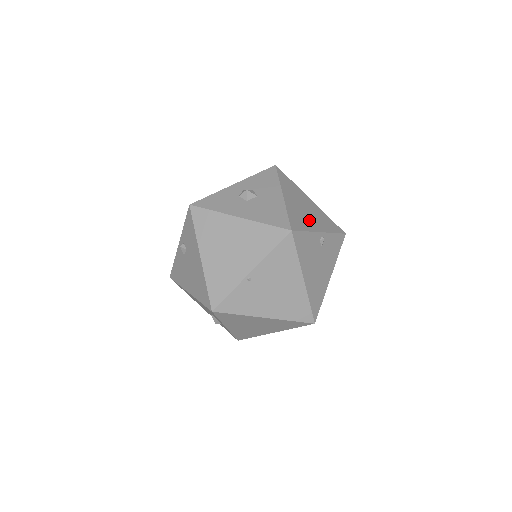
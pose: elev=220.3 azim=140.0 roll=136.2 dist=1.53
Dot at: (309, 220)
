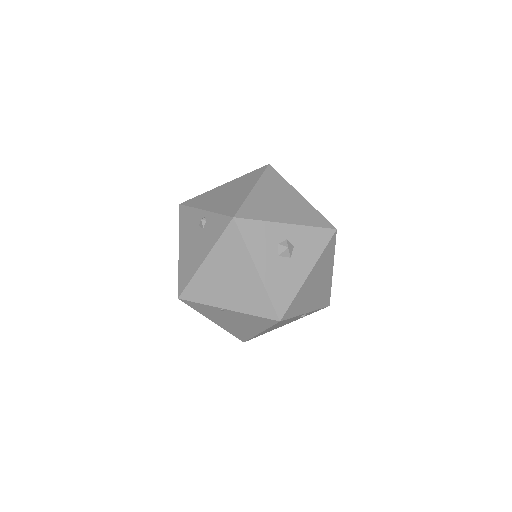
Dot at: (308, 301)
